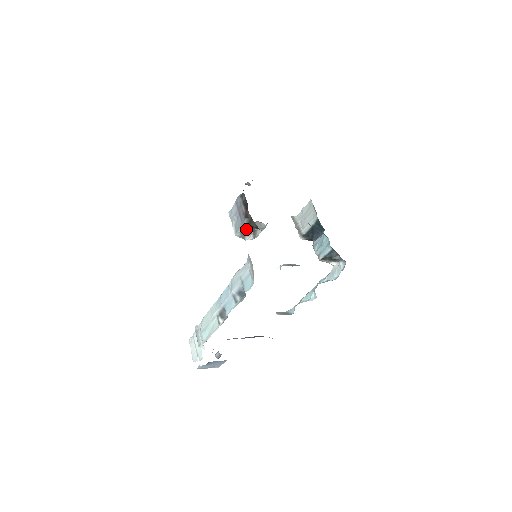
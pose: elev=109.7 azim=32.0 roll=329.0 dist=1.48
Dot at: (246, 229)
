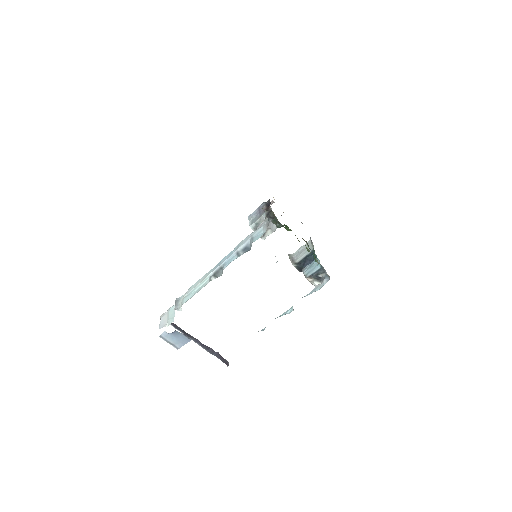
Dot at: (262, 220)
